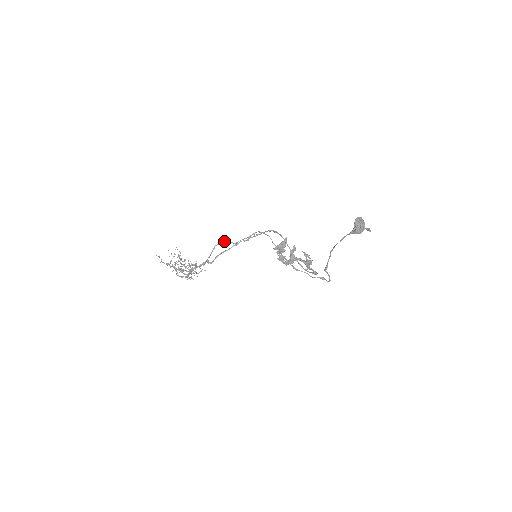
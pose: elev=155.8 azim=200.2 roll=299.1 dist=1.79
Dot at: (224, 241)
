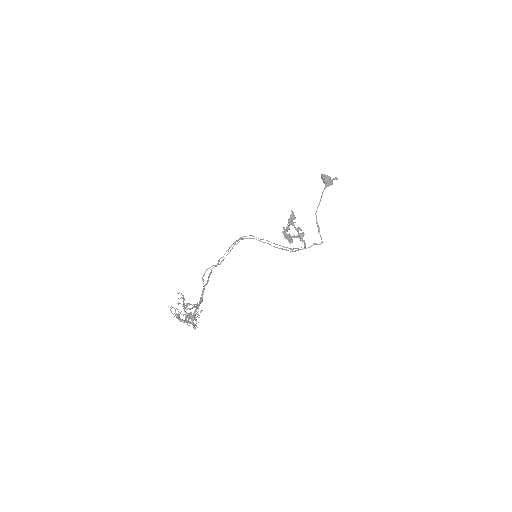
Dot at: occluded
